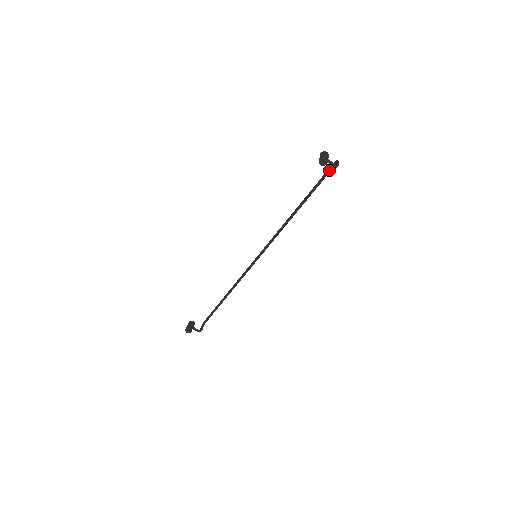
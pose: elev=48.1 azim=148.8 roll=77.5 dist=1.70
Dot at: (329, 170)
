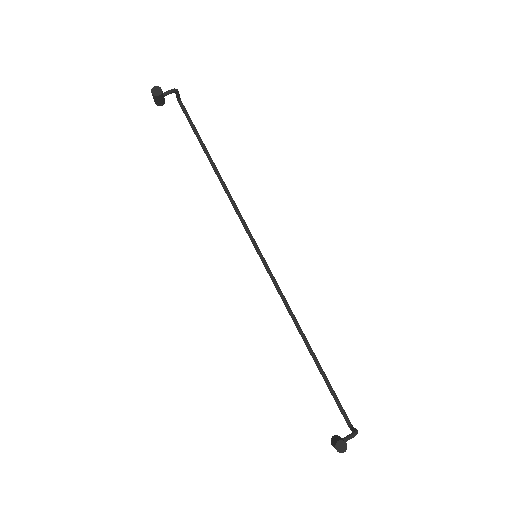
Dot at: (184, 112)
